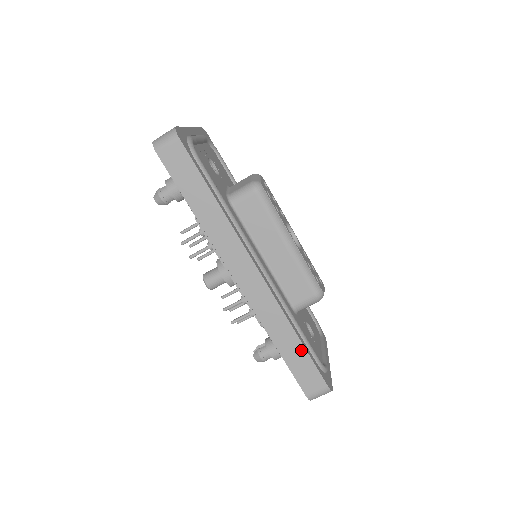
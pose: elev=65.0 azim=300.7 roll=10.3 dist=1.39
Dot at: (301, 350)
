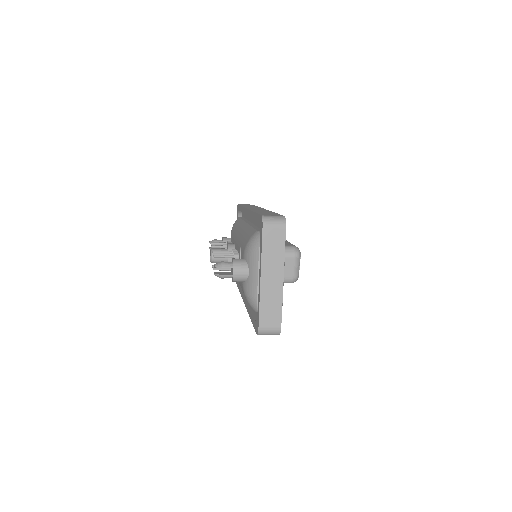
Dot at: occluded
